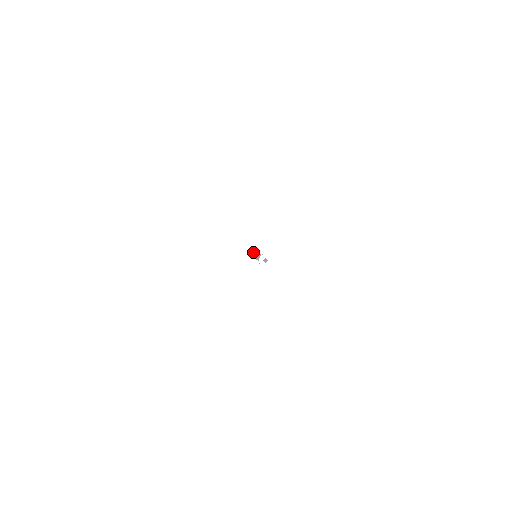
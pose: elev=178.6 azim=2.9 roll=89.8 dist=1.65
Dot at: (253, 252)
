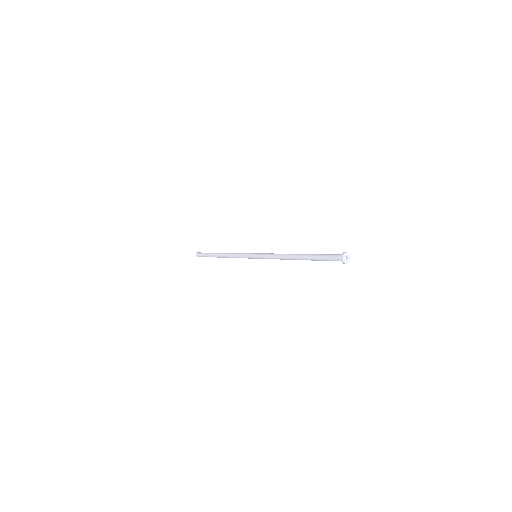
Dot at: (235, 253)
